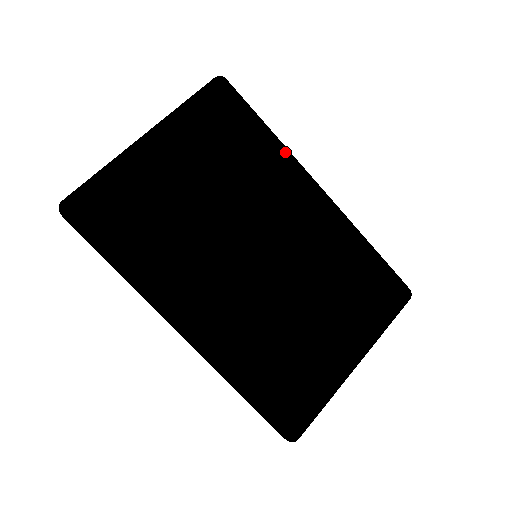
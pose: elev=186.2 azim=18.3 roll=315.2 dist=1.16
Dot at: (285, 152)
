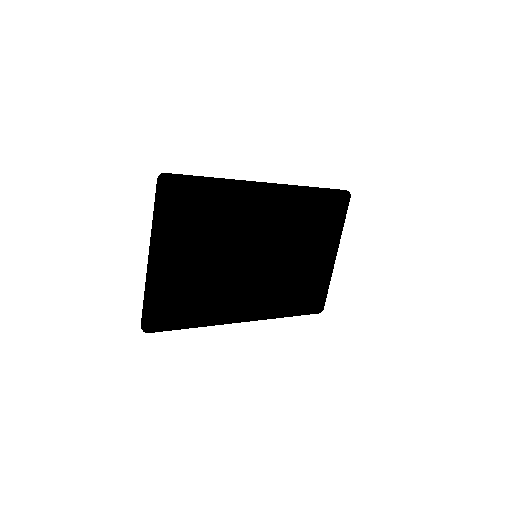
Dot at: (236, 186)
